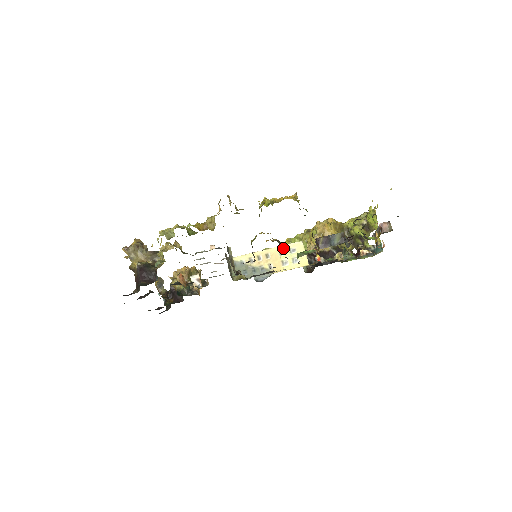
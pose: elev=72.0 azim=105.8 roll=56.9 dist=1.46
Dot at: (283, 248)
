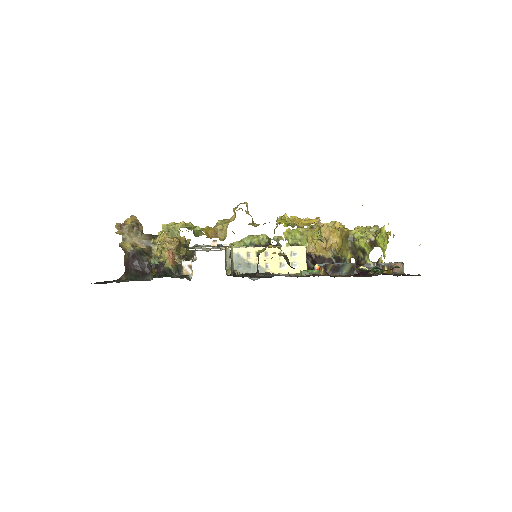
Dot at: (284, 249)
